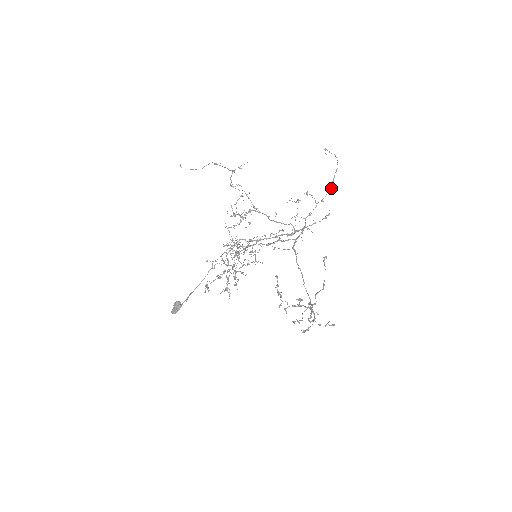
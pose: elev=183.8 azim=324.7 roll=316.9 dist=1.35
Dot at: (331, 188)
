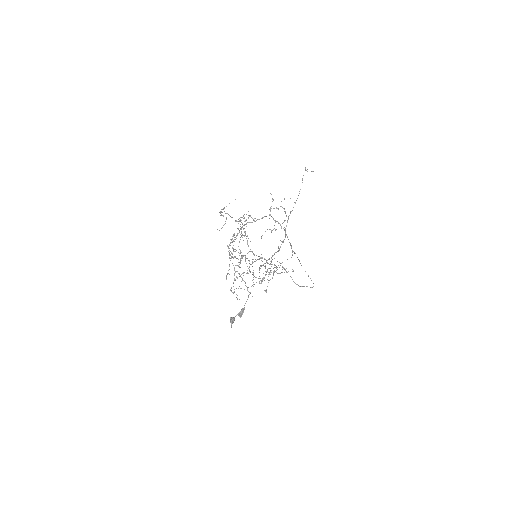
Dot at: occluded
